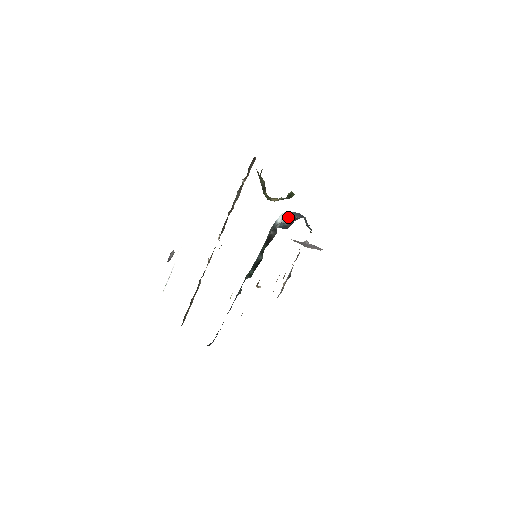
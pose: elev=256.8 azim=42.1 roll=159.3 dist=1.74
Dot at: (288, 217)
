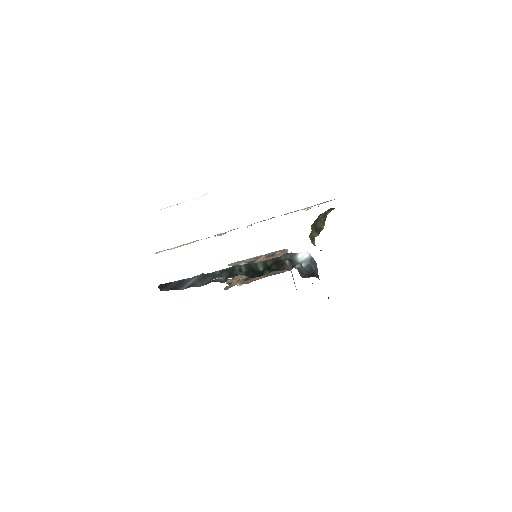
Dot at: (308, 261)
